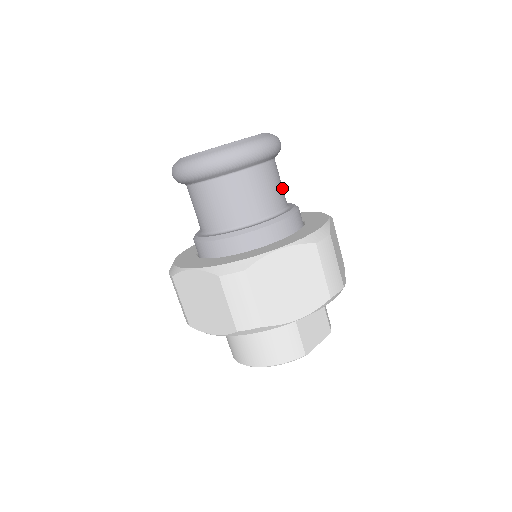
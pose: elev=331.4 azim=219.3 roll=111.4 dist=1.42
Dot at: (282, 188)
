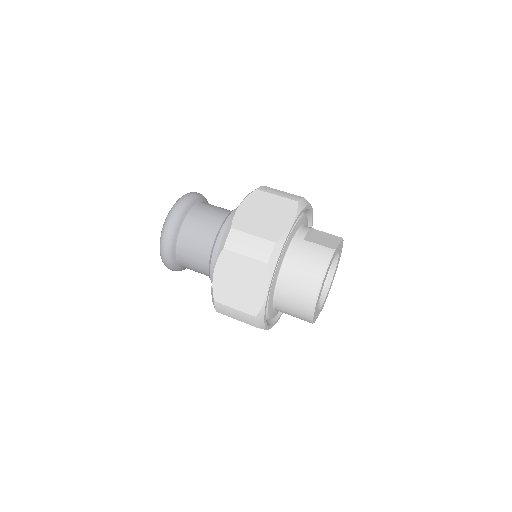
Dot at: occluded
